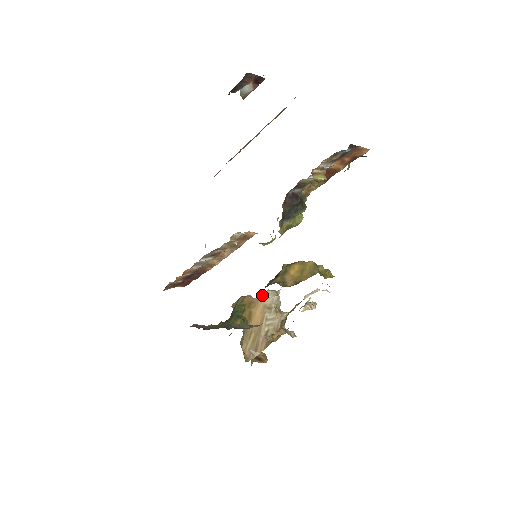
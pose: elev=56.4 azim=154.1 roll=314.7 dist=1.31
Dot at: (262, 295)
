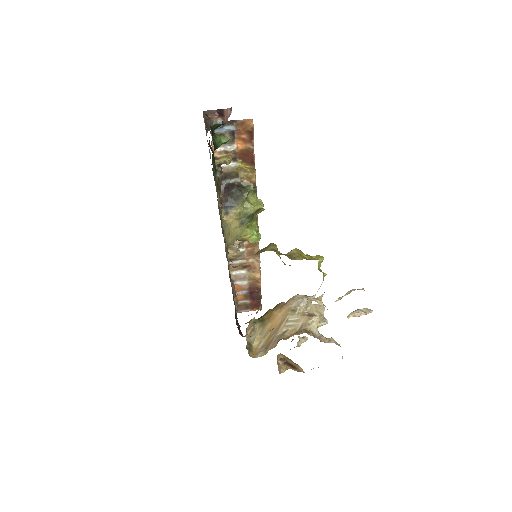
Dot at: (290, 299)
